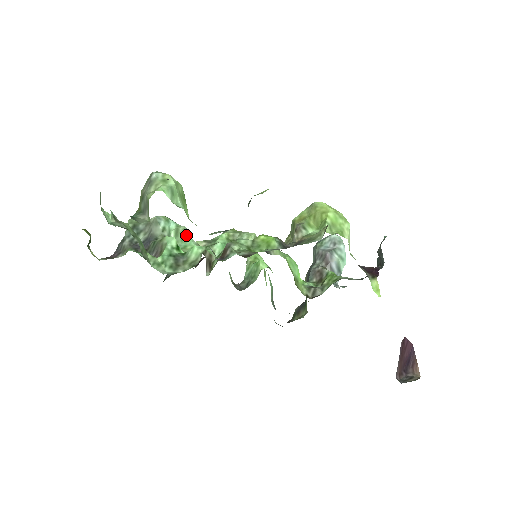
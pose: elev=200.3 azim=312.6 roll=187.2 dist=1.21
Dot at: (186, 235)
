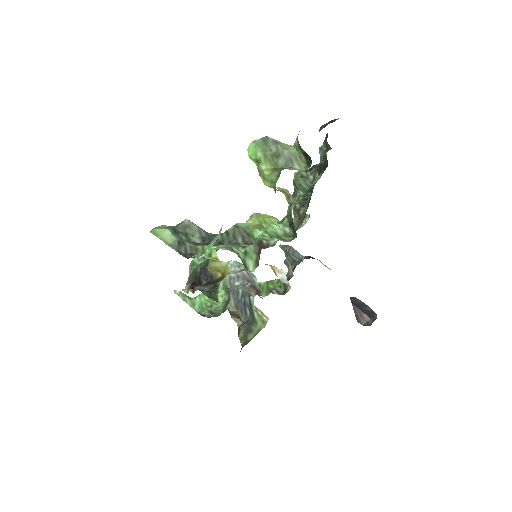
Dot at: occluded
